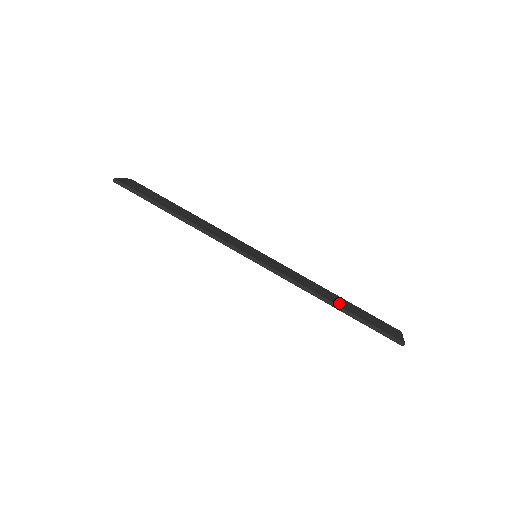
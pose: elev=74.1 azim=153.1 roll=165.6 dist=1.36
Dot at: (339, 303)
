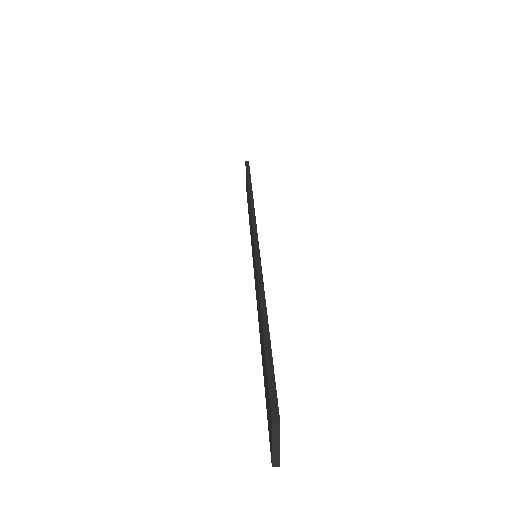
Dot at: occluded
